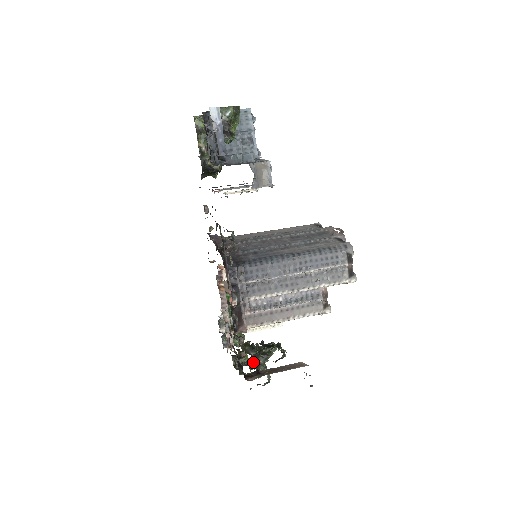
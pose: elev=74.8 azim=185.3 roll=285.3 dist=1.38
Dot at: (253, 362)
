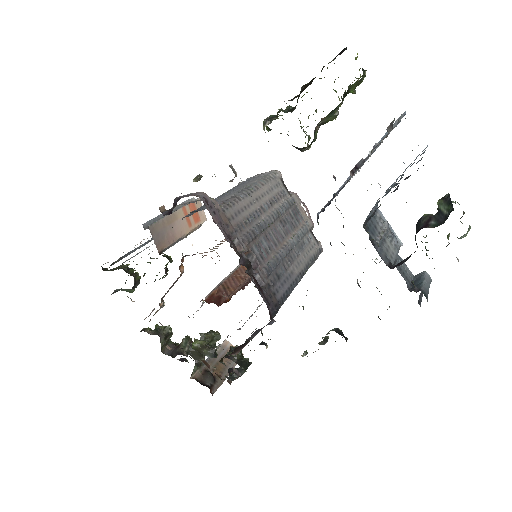
Dot at: (193, 353)
